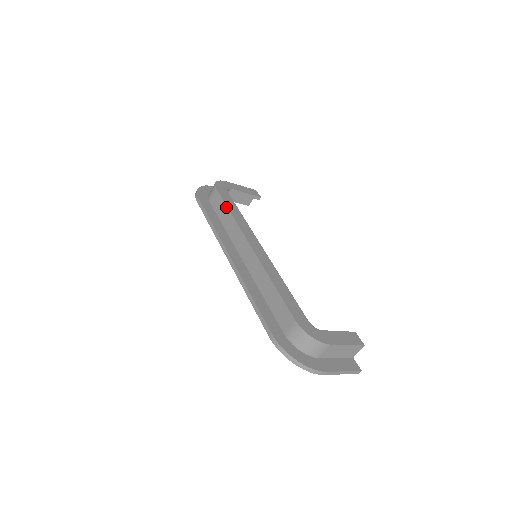
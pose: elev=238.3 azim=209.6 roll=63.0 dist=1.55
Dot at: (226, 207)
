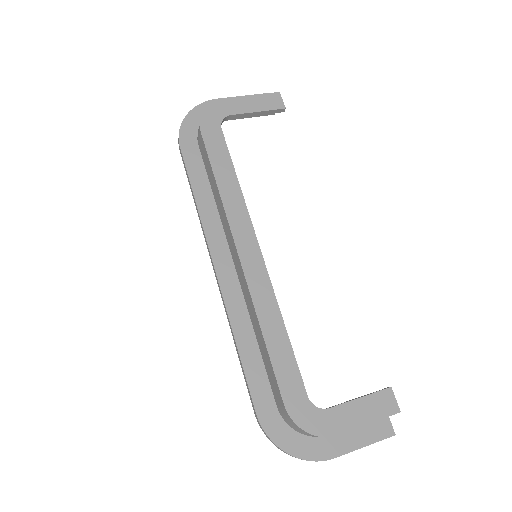
Dot at: (212, 172)
